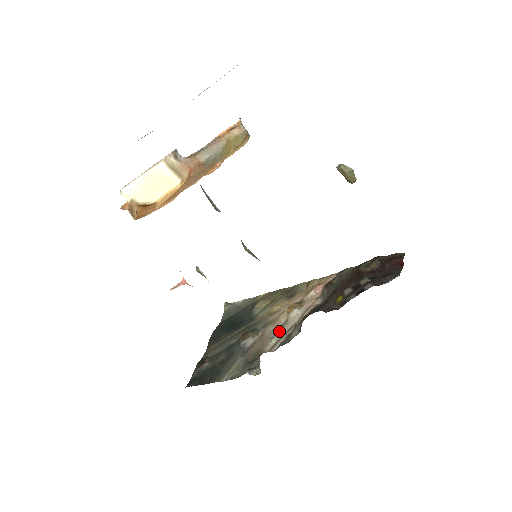
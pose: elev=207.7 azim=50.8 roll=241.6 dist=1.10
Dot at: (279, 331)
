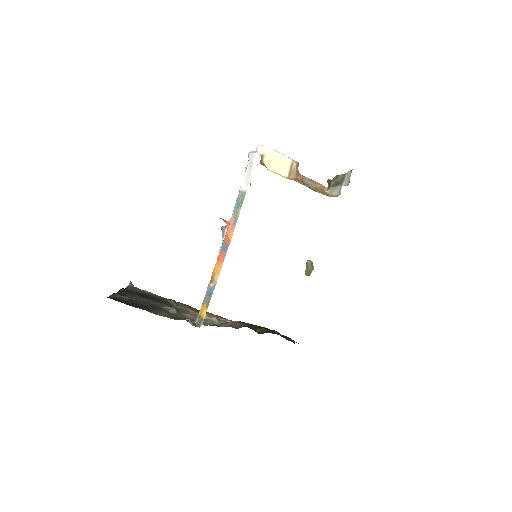
Dot at: occluded
